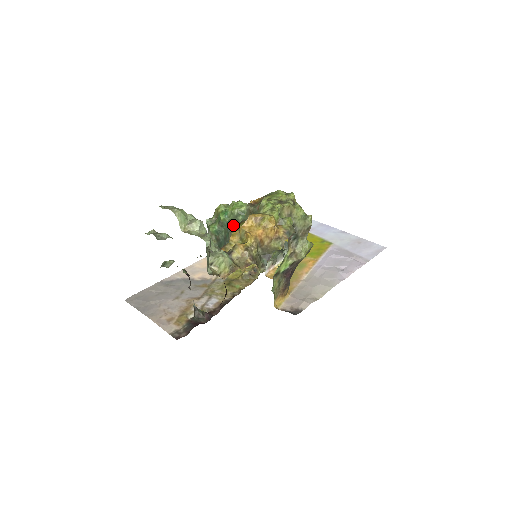
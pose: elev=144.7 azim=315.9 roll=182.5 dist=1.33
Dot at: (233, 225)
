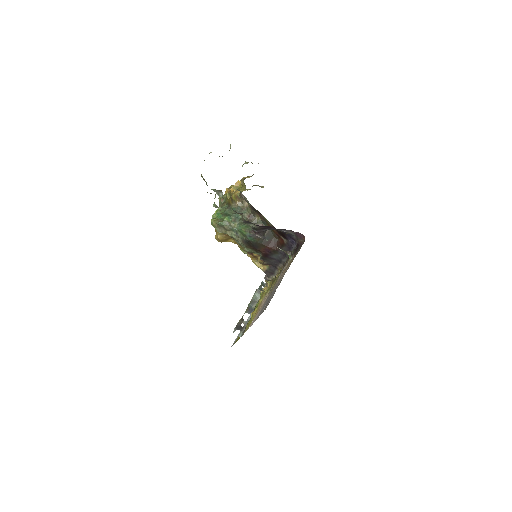
Dot at: (228, 208)
